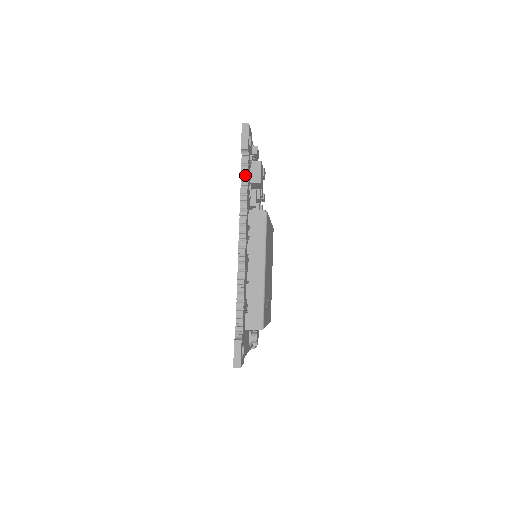
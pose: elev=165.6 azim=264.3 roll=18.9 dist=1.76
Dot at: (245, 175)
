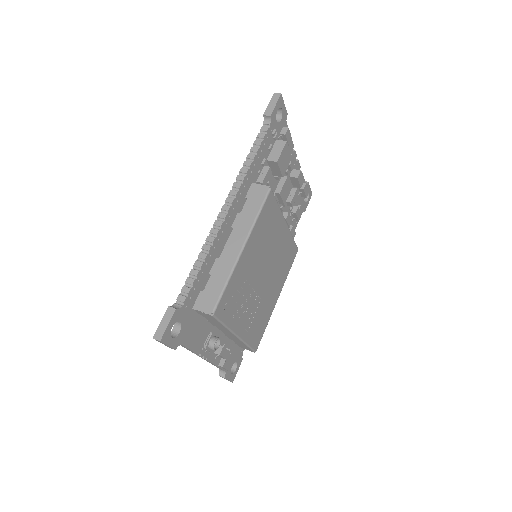
Dot at: (258, 142)
